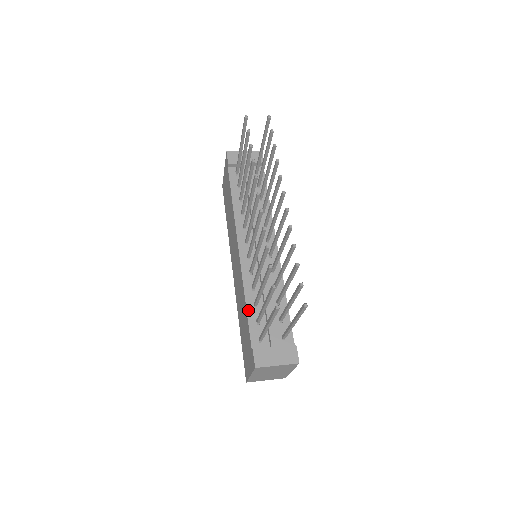
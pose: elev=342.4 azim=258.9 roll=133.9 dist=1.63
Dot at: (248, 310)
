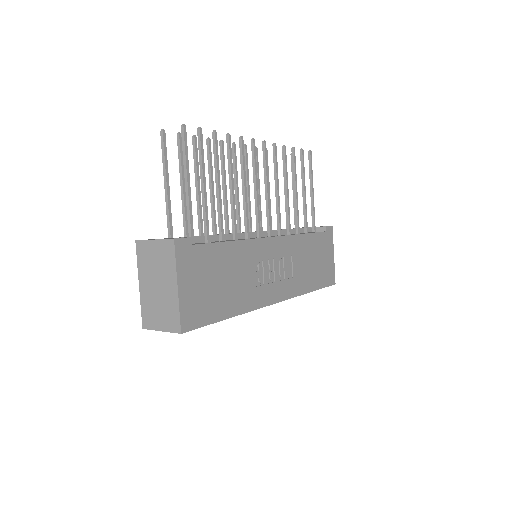
Dot at: occluded
